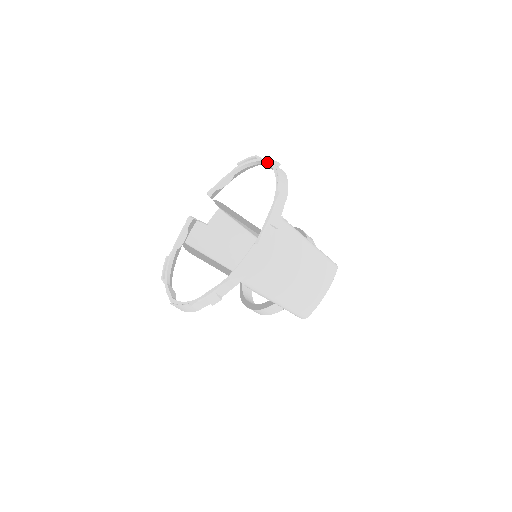
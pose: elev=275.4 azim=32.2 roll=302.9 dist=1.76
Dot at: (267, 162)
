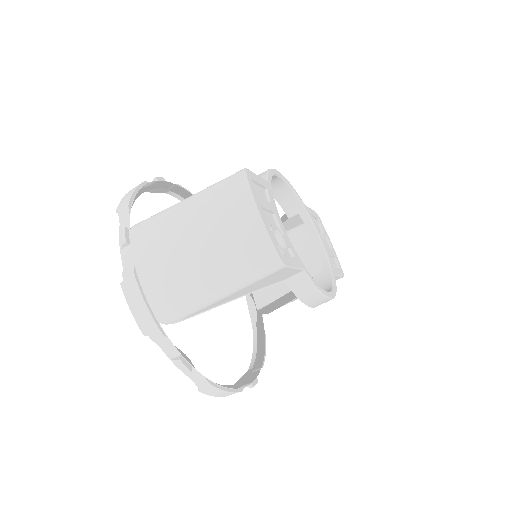
Dot at: occluded
